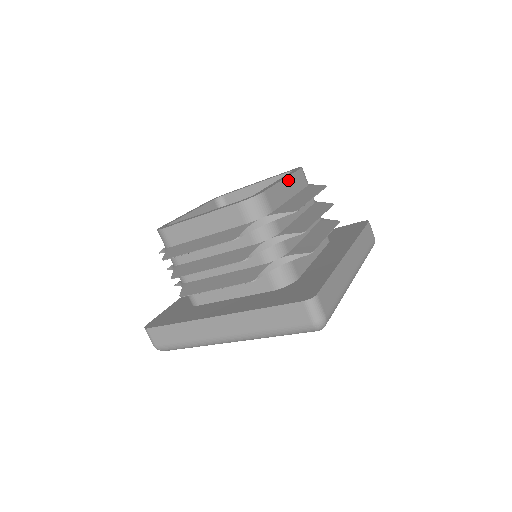
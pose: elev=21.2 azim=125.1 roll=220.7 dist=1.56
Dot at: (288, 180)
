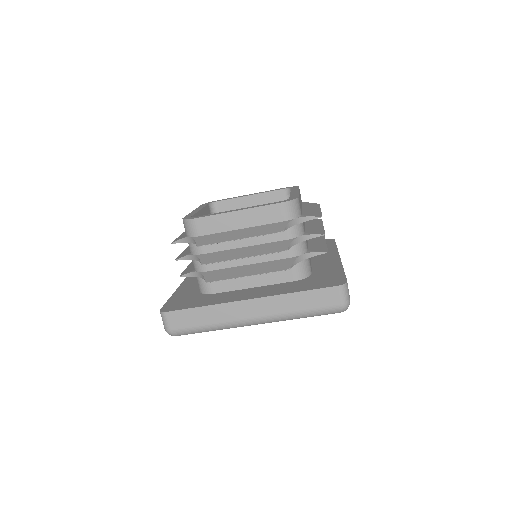
Dot at: (299, 193)
